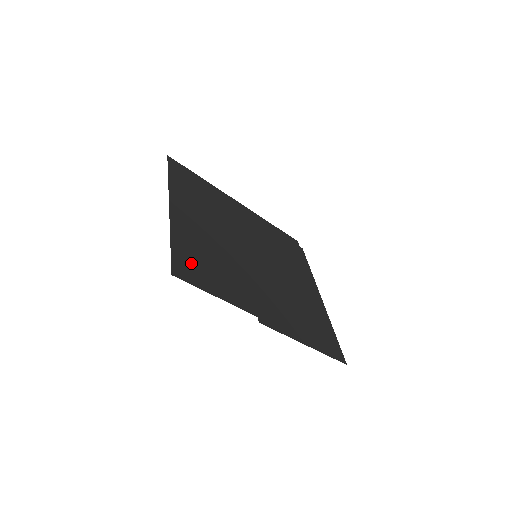
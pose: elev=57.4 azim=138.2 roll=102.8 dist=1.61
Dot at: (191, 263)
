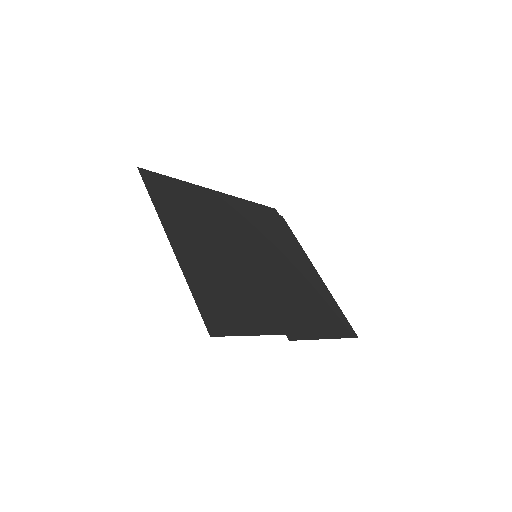
Dot at: (217, 308)
